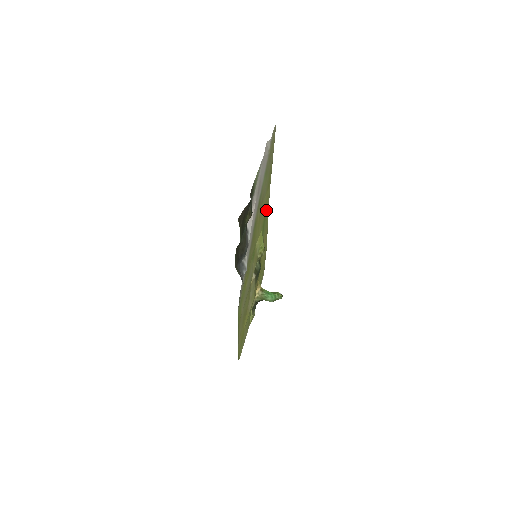
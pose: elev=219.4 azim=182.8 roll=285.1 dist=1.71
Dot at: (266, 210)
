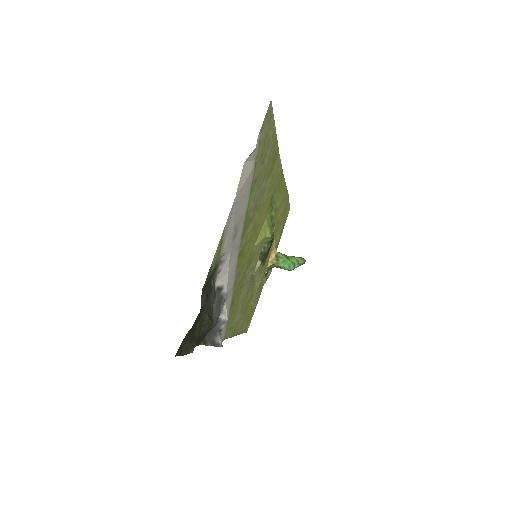
Dot at: (275, 184)
